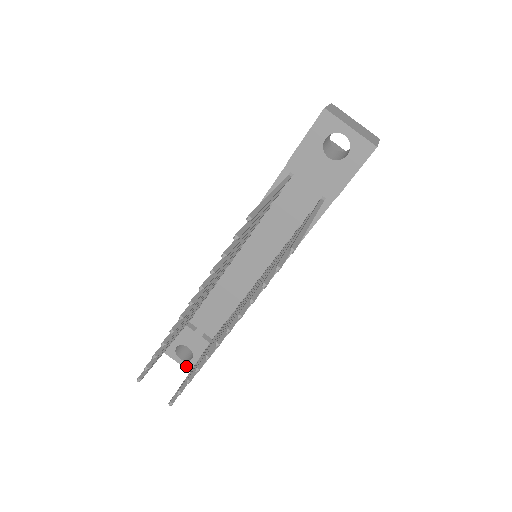
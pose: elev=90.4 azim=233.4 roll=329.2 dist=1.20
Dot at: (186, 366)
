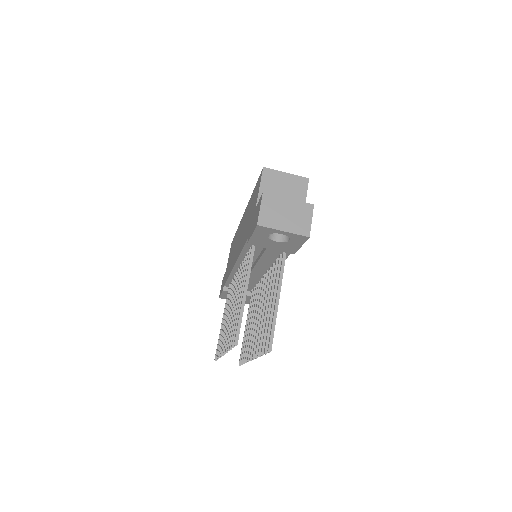
Dot at: occluded
